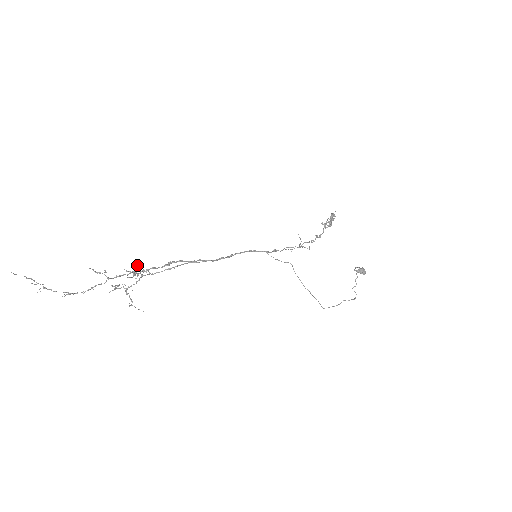
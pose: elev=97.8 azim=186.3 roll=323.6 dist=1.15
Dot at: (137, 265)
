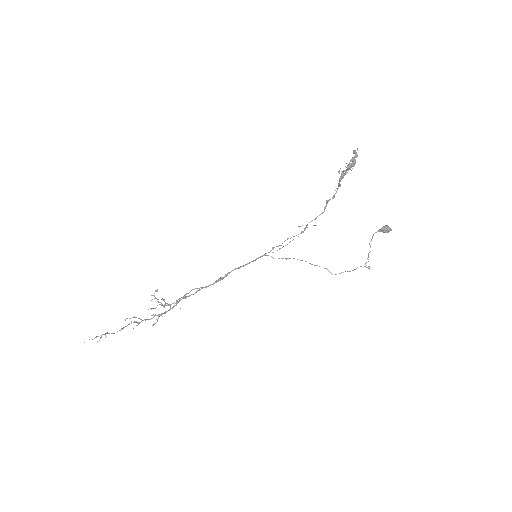
Dot at: (153, 315)
